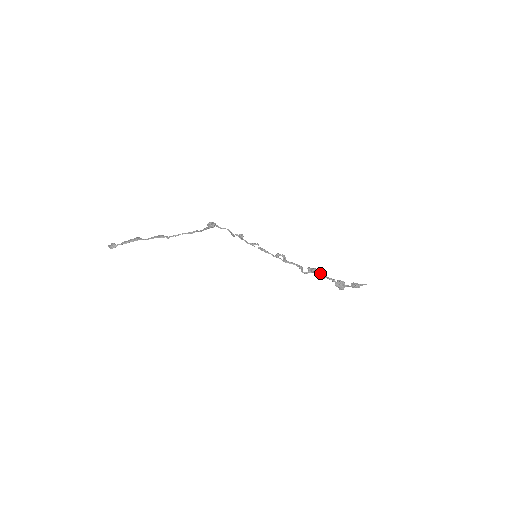
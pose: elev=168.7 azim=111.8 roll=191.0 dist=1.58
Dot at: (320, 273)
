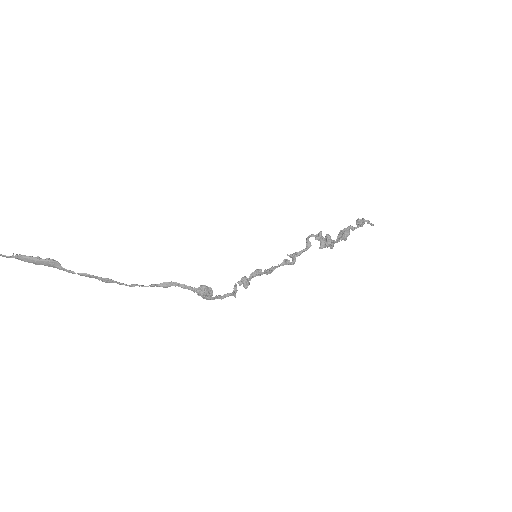
Dot at: (328, 244)
